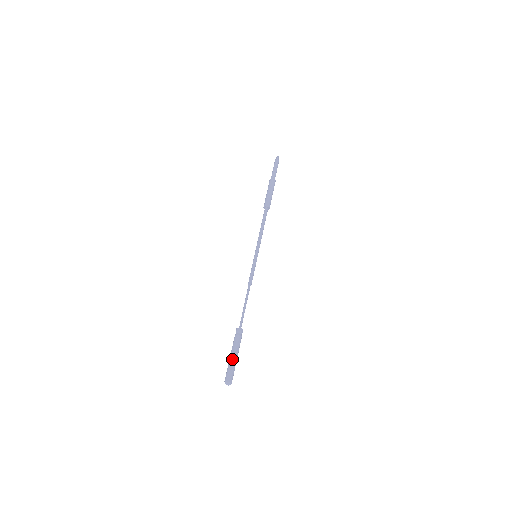
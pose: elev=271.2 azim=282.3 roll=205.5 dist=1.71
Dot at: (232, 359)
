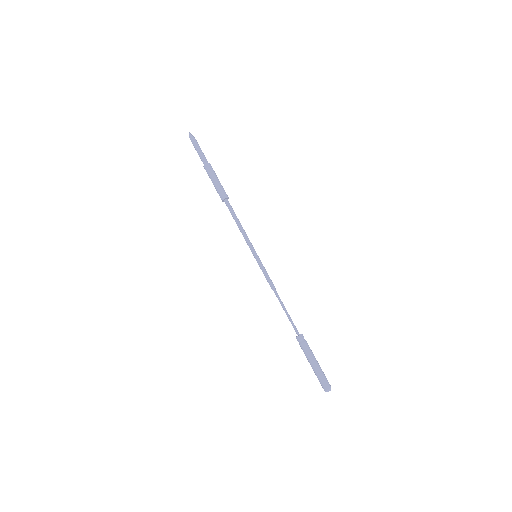
Dot at: (316, 368)
